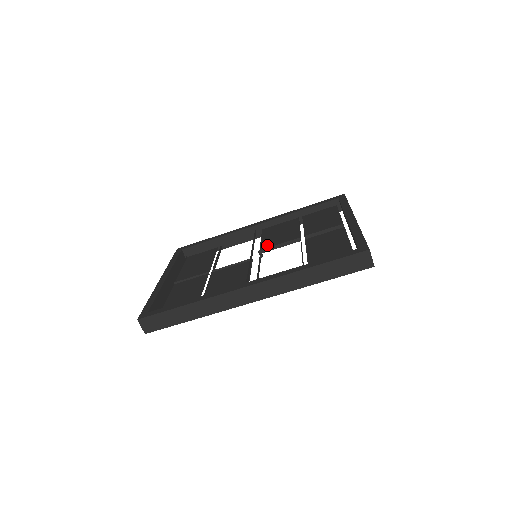
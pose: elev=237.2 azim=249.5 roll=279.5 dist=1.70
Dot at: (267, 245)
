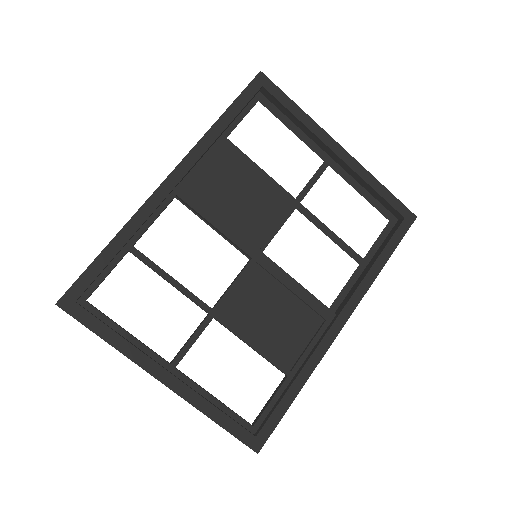
Dot at: occluded
